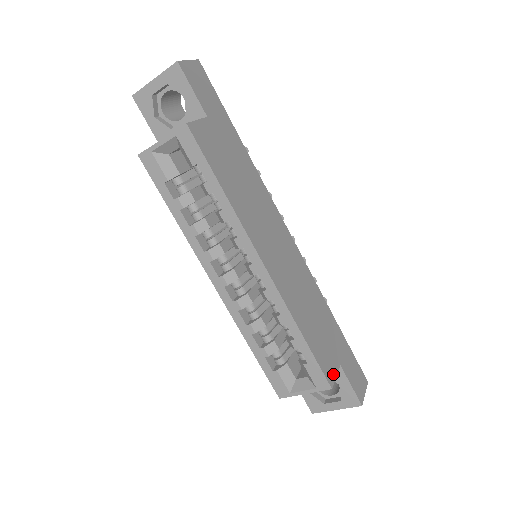
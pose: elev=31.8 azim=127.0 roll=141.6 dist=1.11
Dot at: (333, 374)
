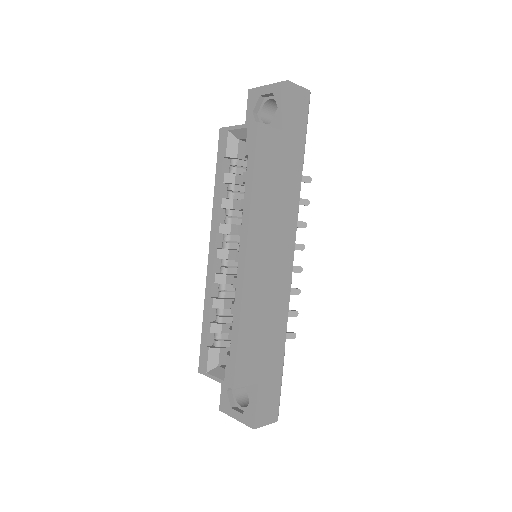
Dot at: (244, 381)
